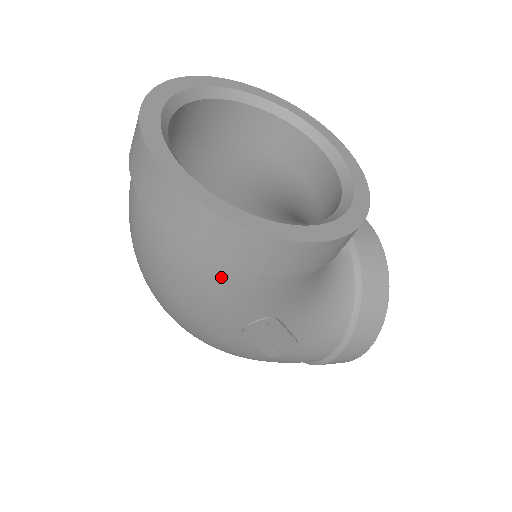
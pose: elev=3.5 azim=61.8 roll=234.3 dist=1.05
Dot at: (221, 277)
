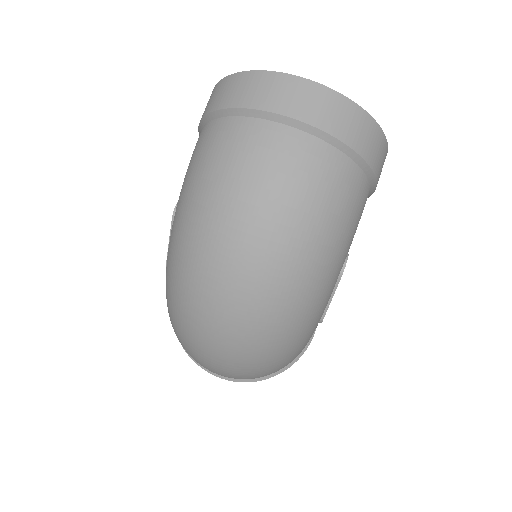
Dot at: (364, 193)
